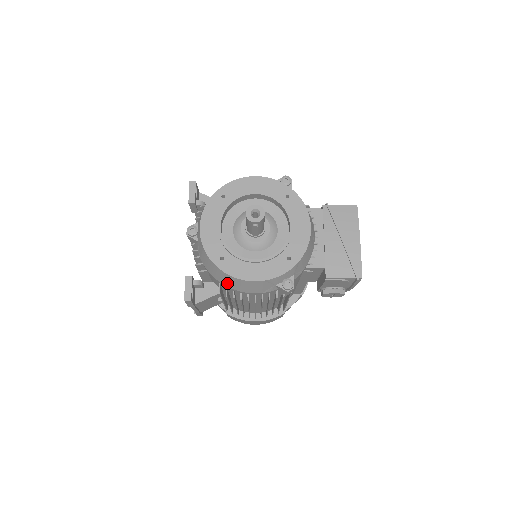
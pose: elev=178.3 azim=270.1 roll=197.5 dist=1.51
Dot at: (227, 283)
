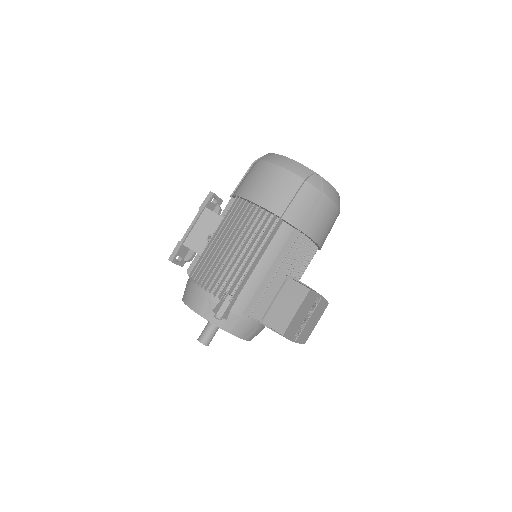
Dot at: occluded
